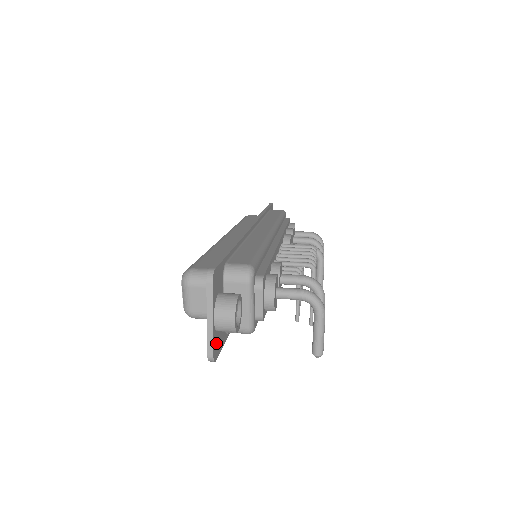
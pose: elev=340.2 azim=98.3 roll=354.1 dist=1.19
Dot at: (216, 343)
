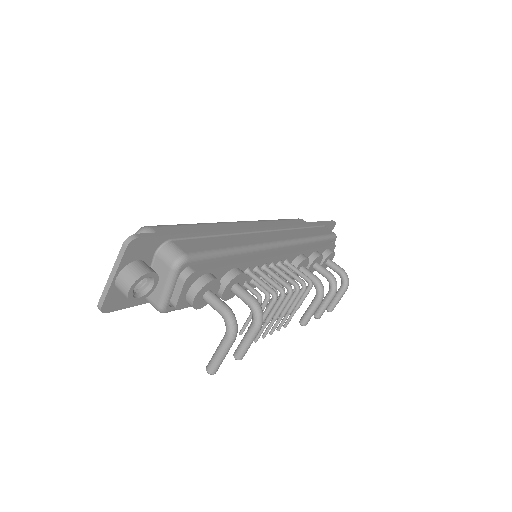
Dot at: (114, 299)
